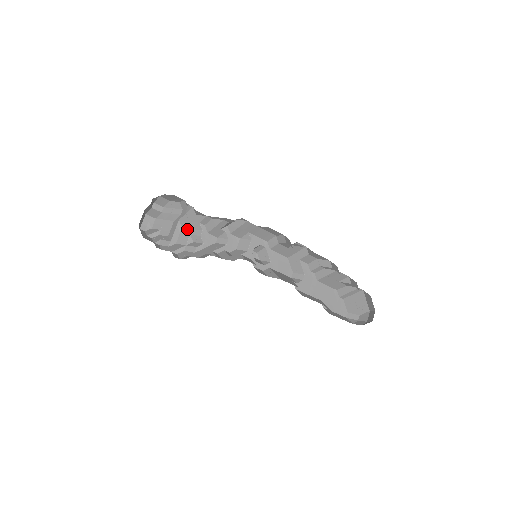
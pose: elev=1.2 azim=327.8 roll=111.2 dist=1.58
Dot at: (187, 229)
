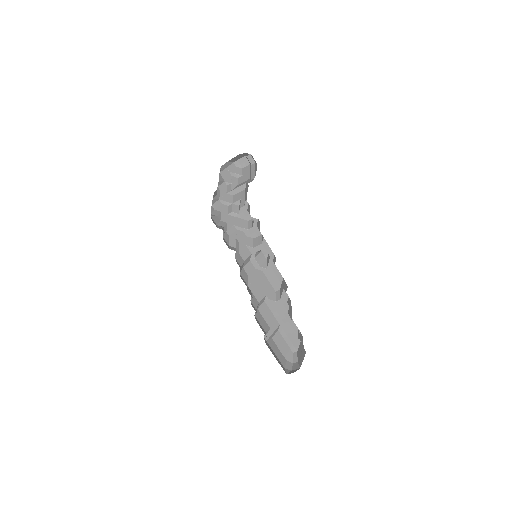
Dot at: (244, 194)
